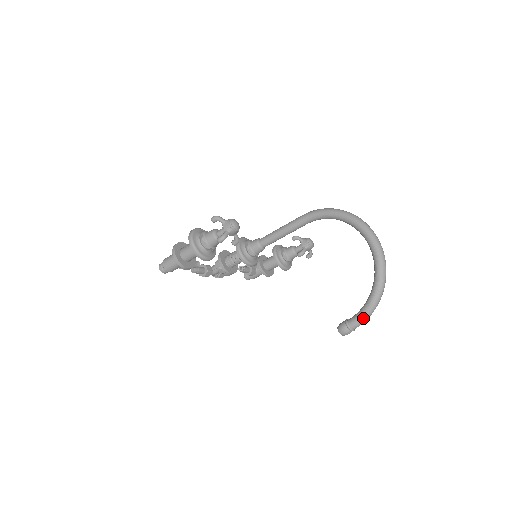
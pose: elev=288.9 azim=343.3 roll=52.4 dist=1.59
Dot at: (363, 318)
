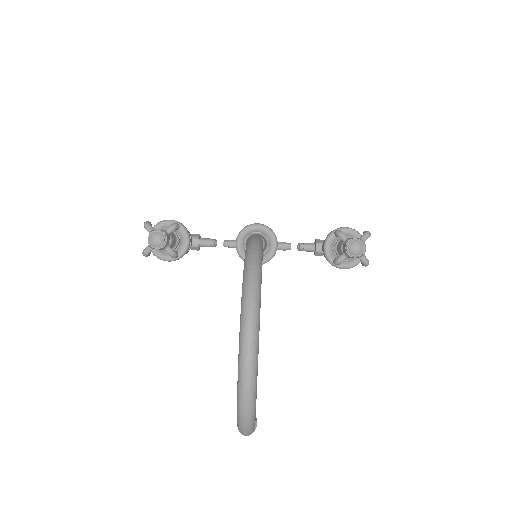
Dot at: occluded
